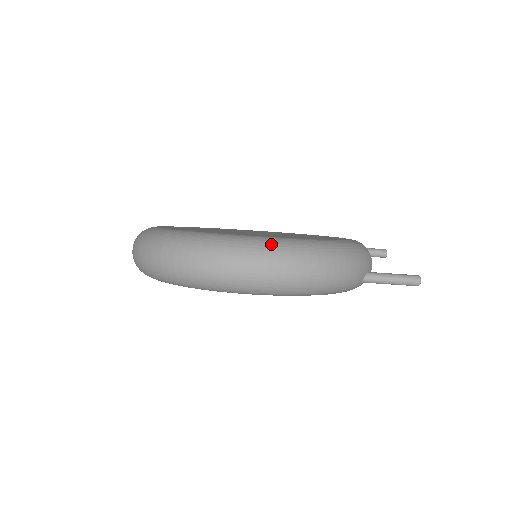
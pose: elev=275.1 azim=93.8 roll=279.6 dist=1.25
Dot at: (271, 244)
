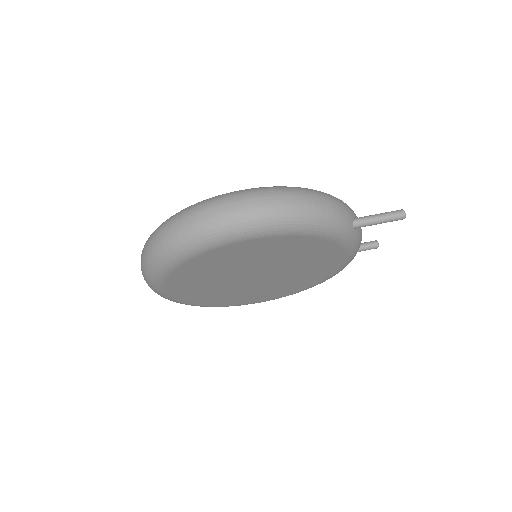
Dot at: (258, 188)
